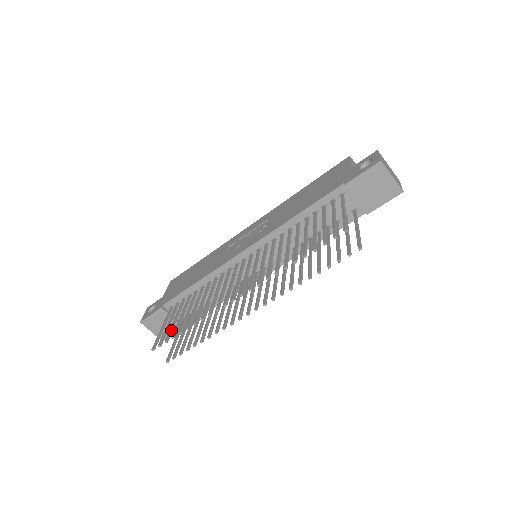
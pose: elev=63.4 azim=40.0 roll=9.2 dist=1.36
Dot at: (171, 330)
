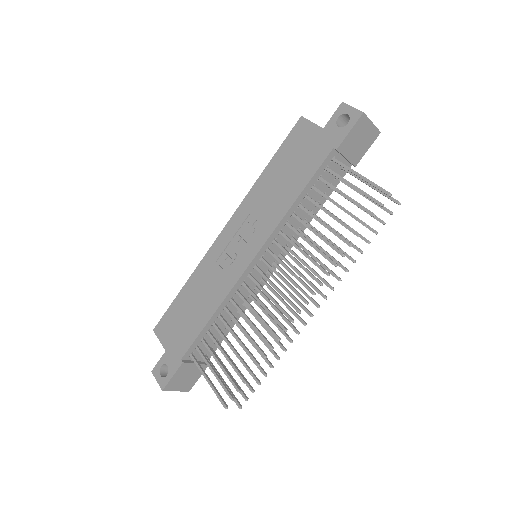
Dot at: (230, 377)
